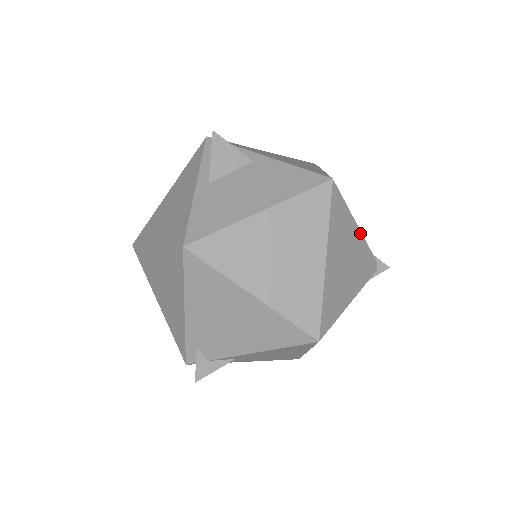
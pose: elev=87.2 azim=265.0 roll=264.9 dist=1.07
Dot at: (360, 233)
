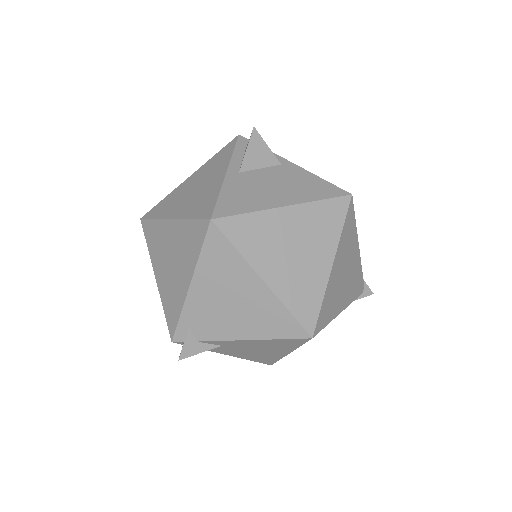
Dot at: (359, 253)
